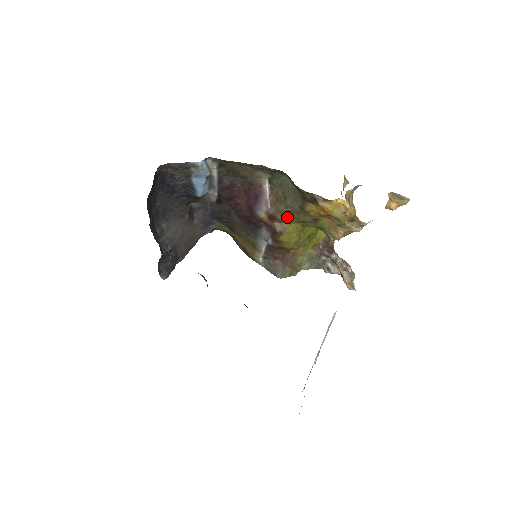
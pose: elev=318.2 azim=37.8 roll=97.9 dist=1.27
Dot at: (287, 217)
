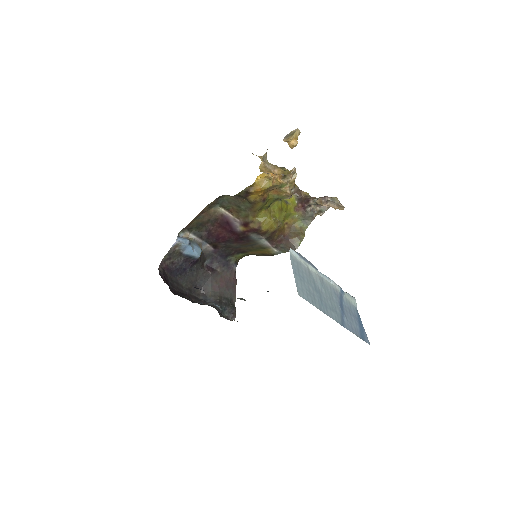
Dot at: (251, 215)
